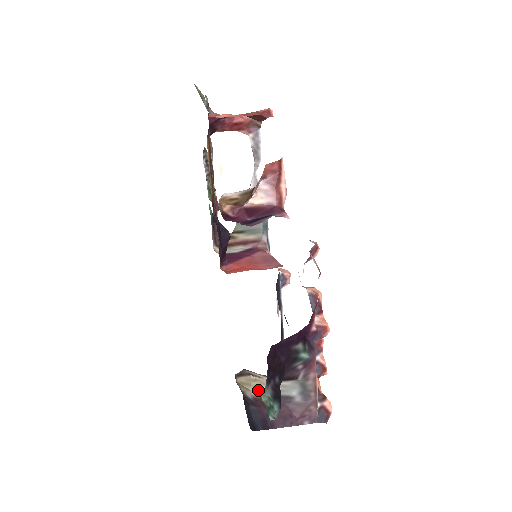
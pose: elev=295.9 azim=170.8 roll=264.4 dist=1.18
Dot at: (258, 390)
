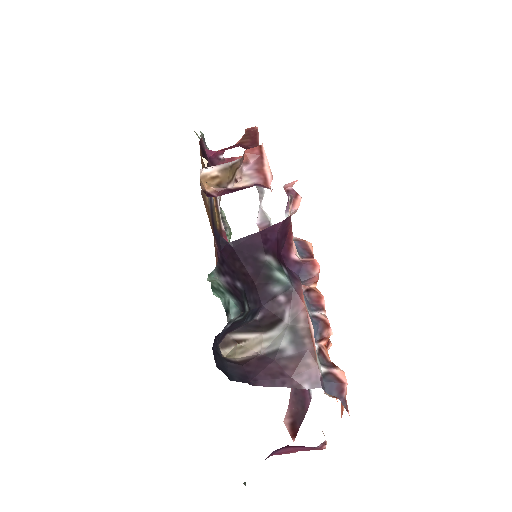
Dot at: (244, 356)
